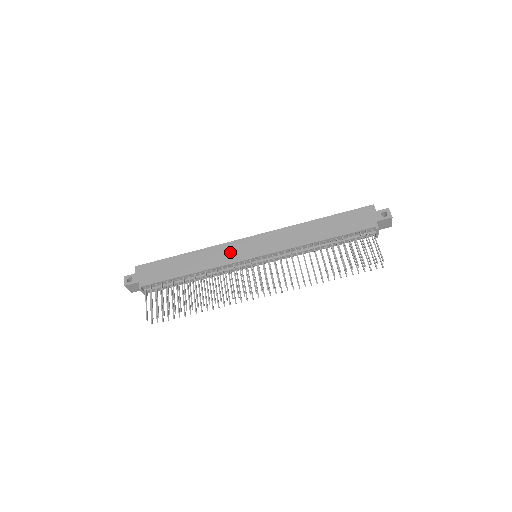
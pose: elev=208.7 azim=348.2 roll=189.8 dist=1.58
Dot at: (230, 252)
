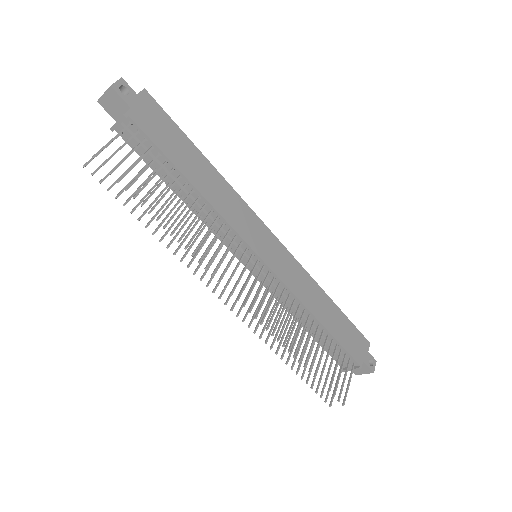
Dot at: (246, 221)
